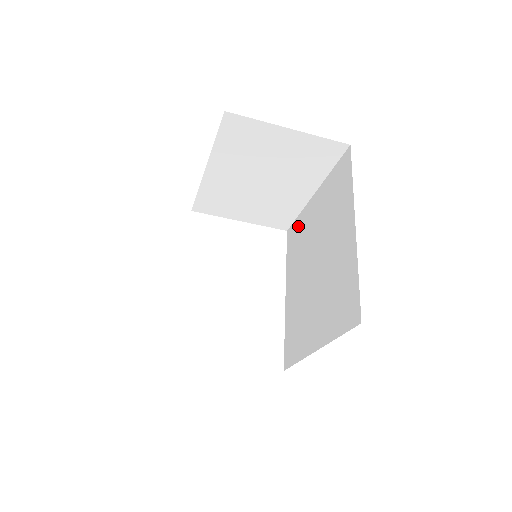
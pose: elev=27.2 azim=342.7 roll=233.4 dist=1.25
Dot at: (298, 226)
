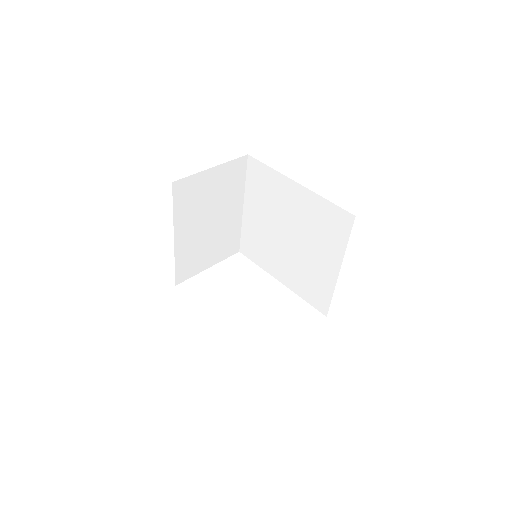
Dot at: (248, 237)
